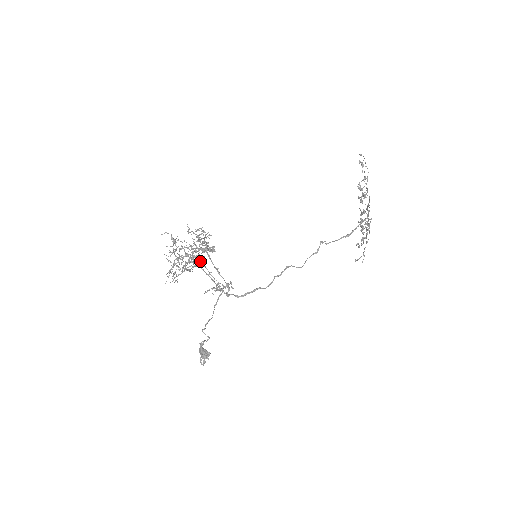
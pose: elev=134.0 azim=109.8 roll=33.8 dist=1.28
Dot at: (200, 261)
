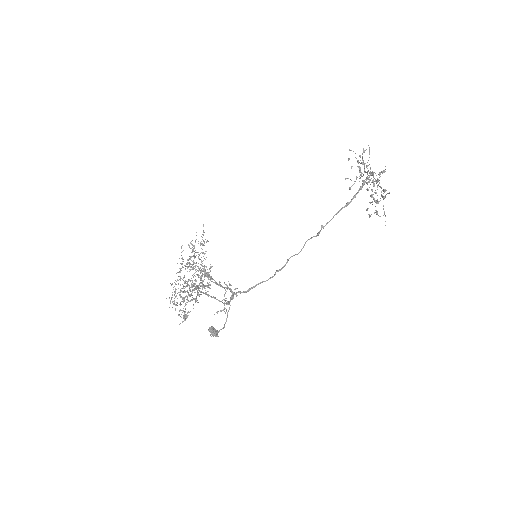
Dot at: (192, 250)
